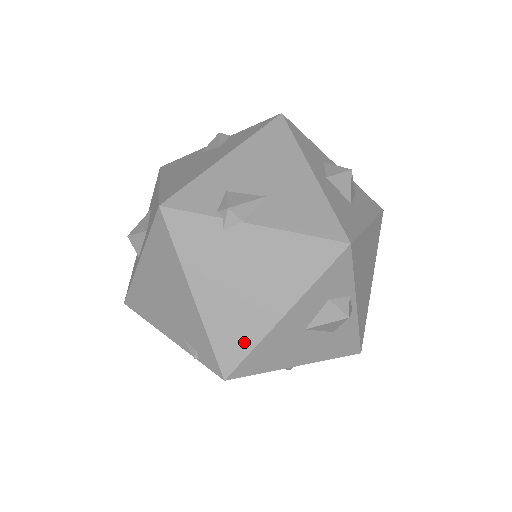
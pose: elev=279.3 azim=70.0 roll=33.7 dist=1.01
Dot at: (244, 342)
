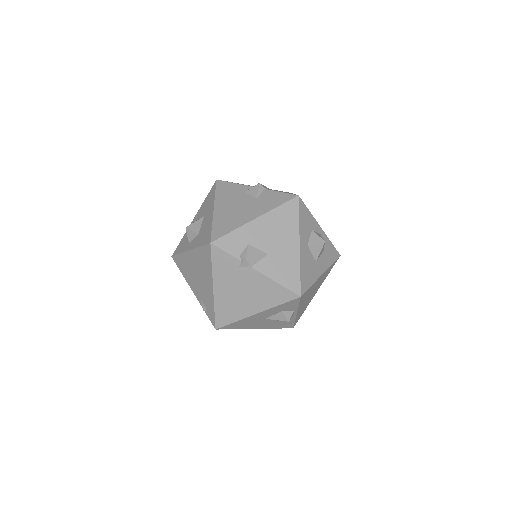
Dot at: (231, 317)
